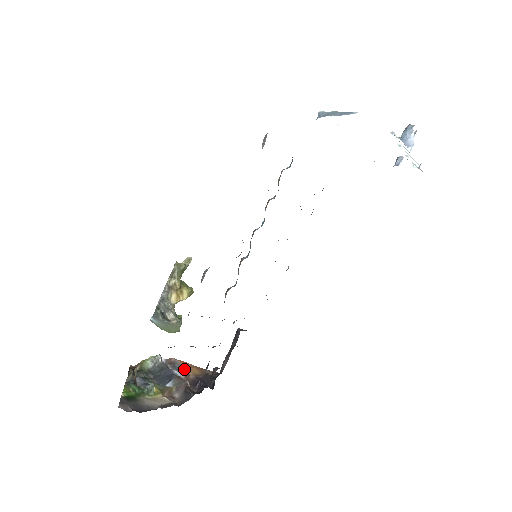
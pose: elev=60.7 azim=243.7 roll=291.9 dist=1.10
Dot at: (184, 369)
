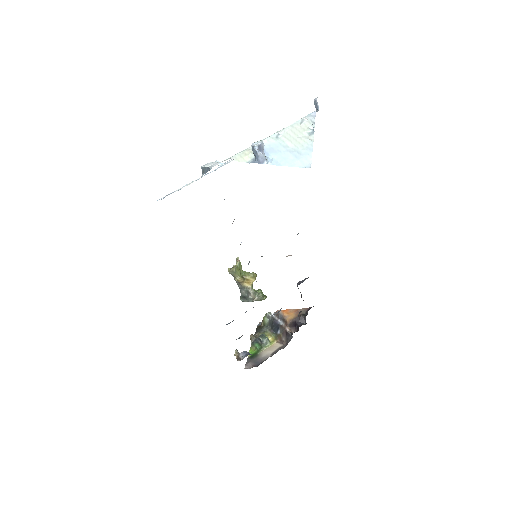
Dot at: (284, 318)
